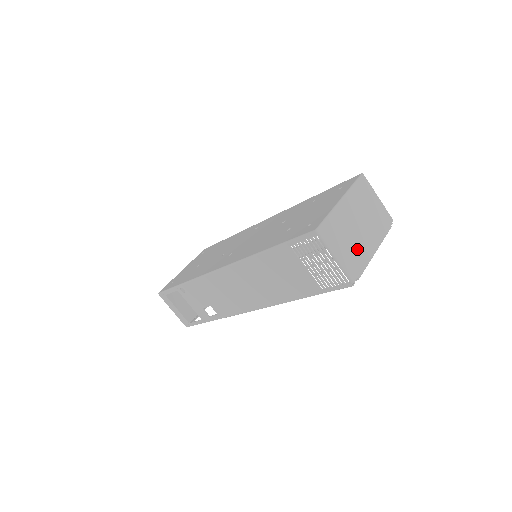
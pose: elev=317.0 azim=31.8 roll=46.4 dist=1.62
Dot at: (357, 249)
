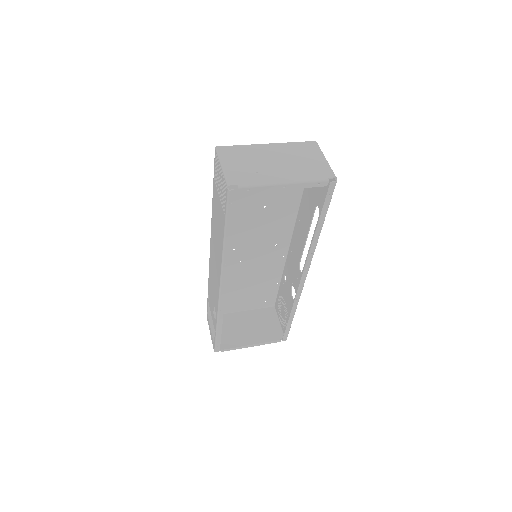
Dot at: (258, 173)
